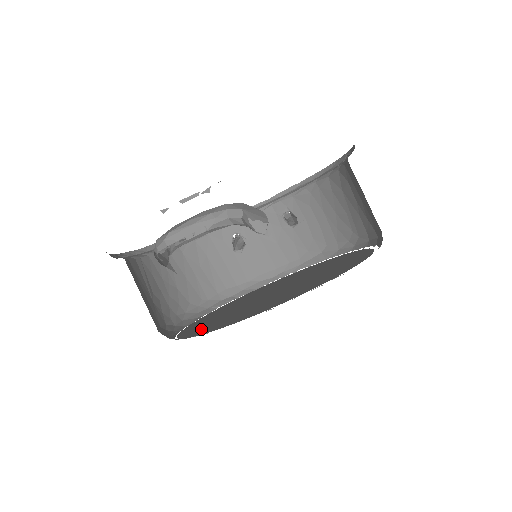
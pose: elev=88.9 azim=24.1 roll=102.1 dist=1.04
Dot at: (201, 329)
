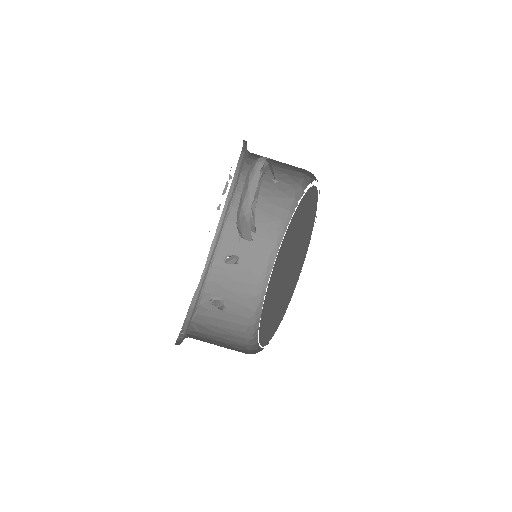
Dot at: (287, 297)
